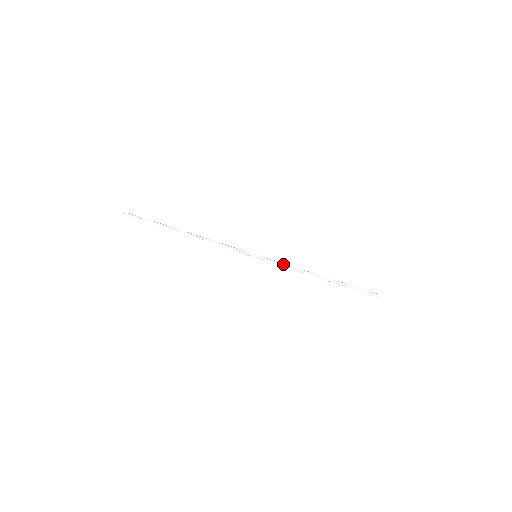
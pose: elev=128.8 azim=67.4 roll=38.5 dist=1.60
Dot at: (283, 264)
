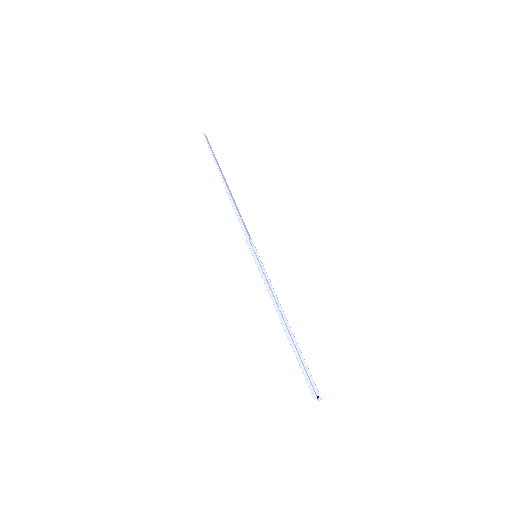
Dot at: (267, 283)
